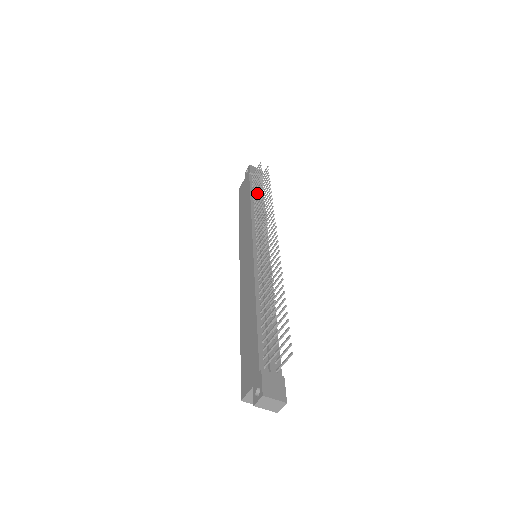
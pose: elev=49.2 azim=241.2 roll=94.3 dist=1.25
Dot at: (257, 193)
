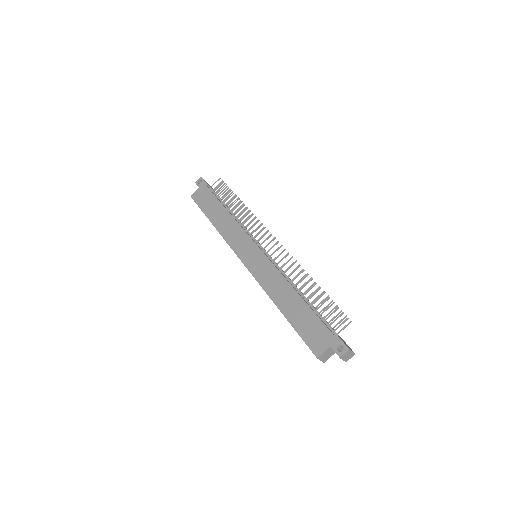
Dot at: (231, 204)
